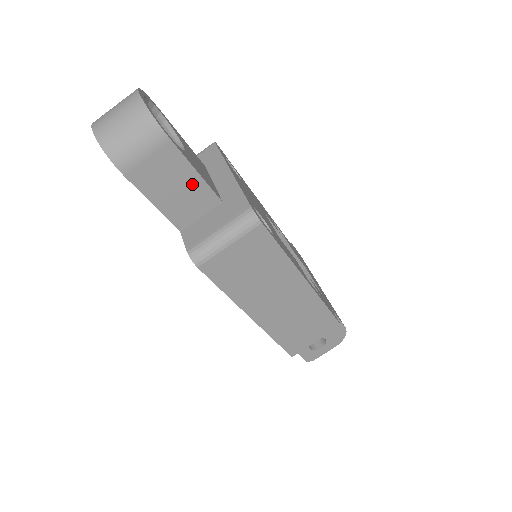
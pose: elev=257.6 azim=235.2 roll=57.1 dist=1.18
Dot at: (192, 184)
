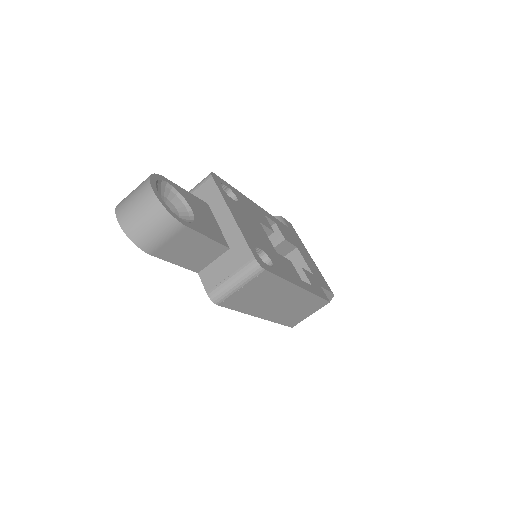
Dot at: (205, 245)
